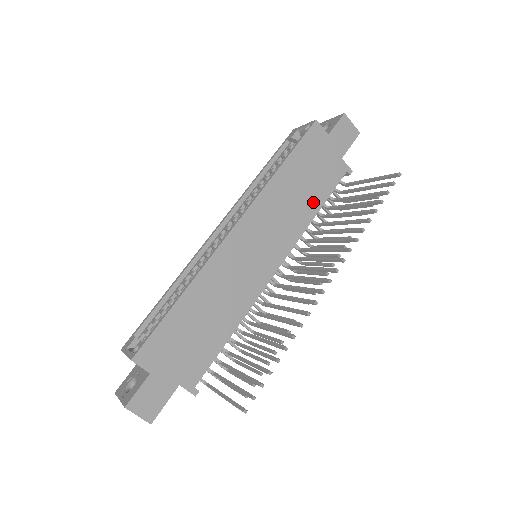
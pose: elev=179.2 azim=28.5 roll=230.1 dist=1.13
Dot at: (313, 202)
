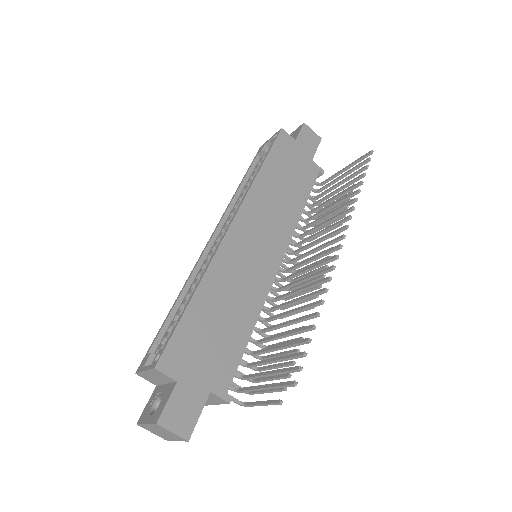
Dot at: (297, 199)
